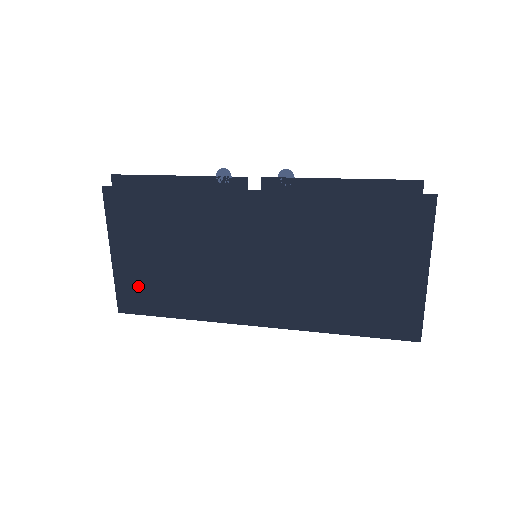
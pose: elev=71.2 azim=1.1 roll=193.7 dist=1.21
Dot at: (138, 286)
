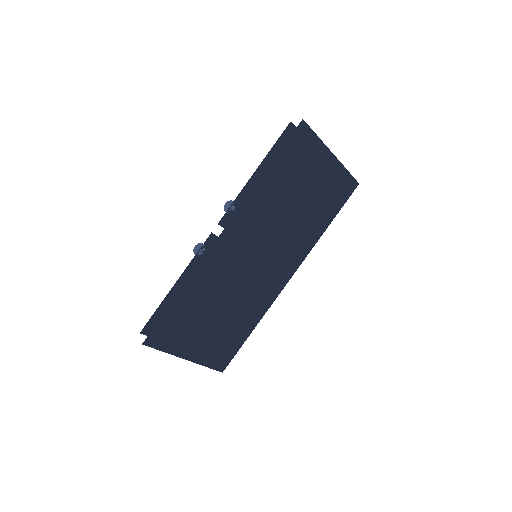
Dot at: (218, 350)
